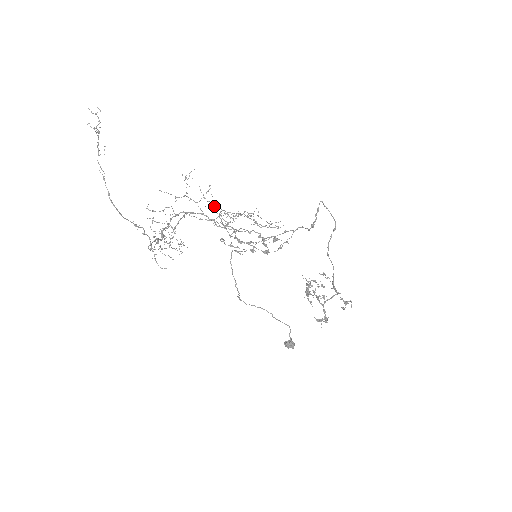
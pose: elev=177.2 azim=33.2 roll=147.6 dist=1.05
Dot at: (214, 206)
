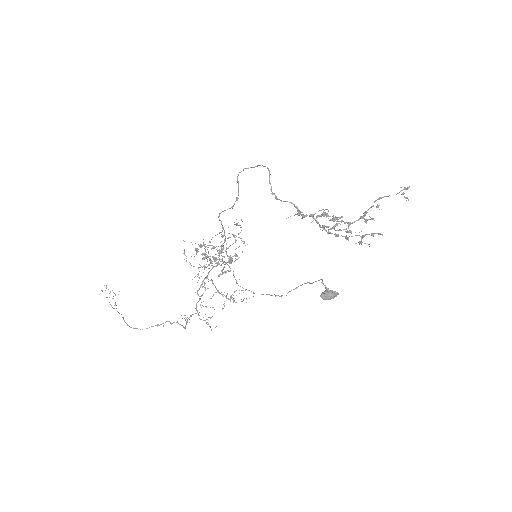
Dot at: occluded
